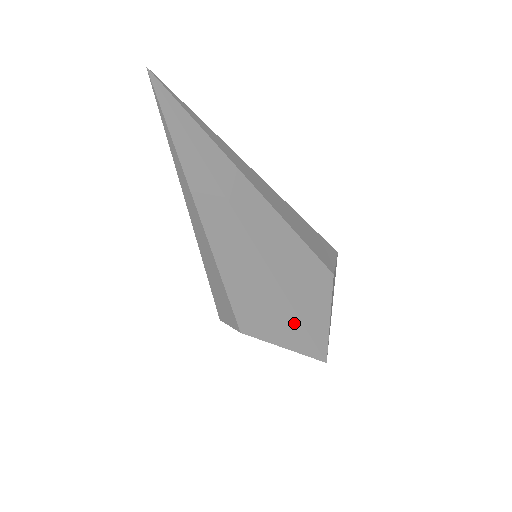
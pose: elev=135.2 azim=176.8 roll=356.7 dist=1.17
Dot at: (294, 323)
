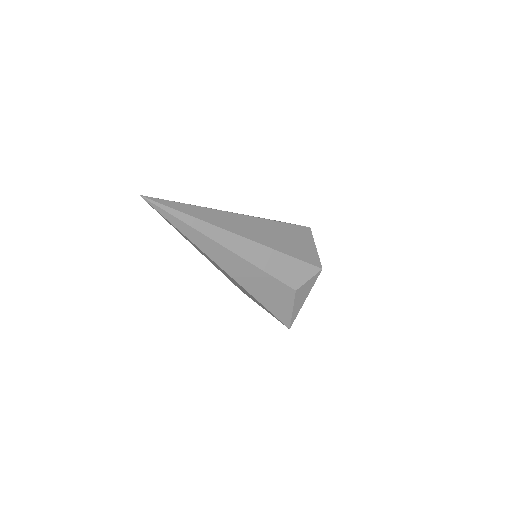
Dot at: (263, 306)
